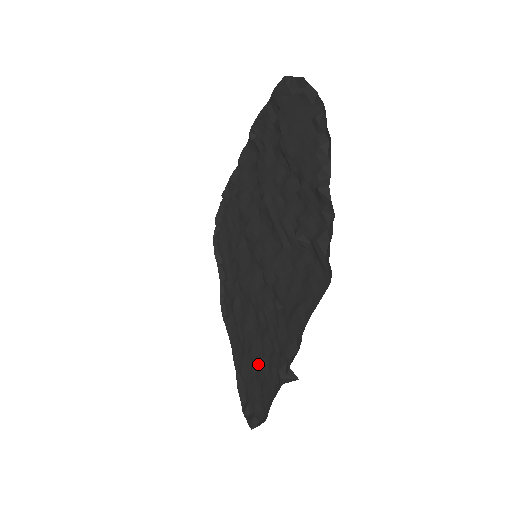
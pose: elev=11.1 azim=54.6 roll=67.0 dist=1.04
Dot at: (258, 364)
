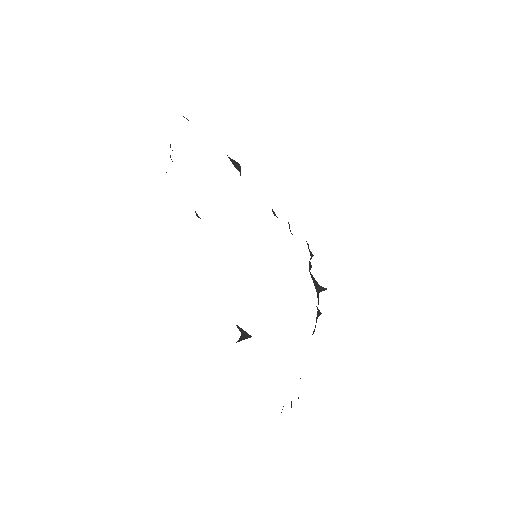
Dot at: occluded
